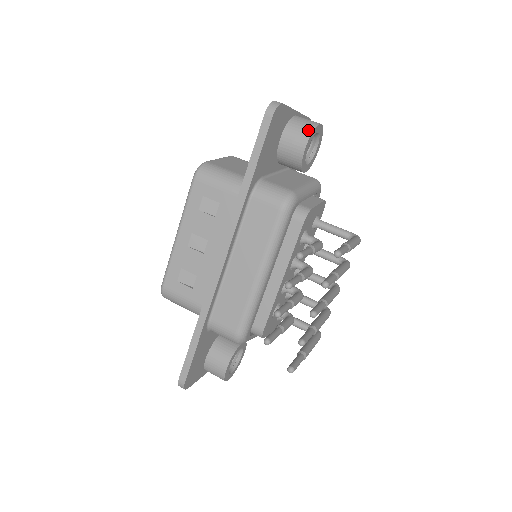
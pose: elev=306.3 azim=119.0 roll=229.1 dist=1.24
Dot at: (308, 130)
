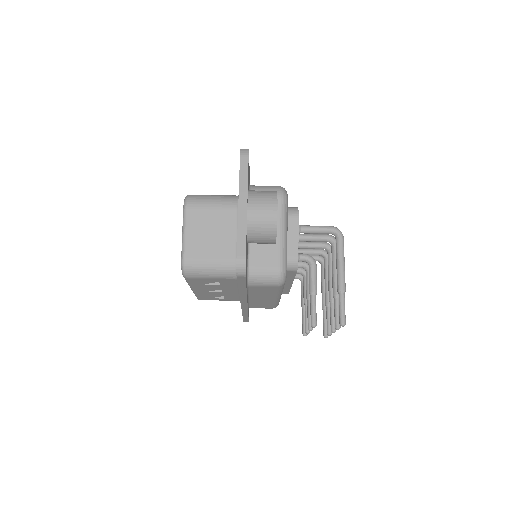
Dot at: (271, 232)
